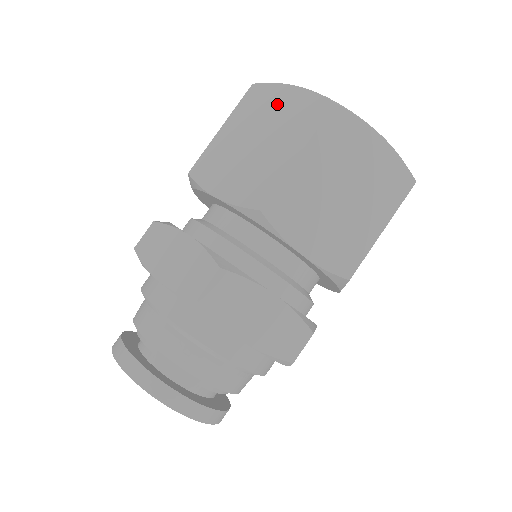
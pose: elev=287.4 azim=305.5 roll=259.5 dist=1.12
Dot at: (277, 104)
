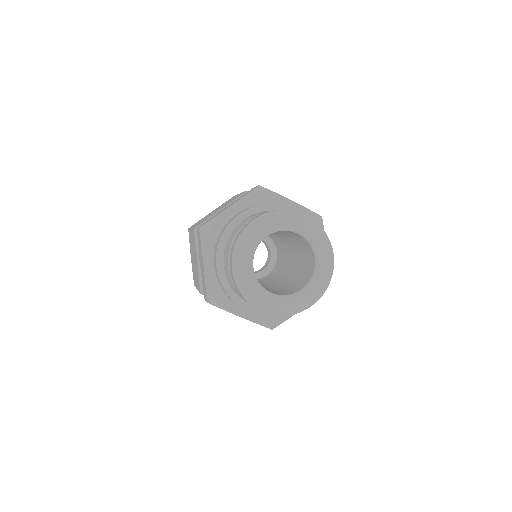
Dot at: occluded
